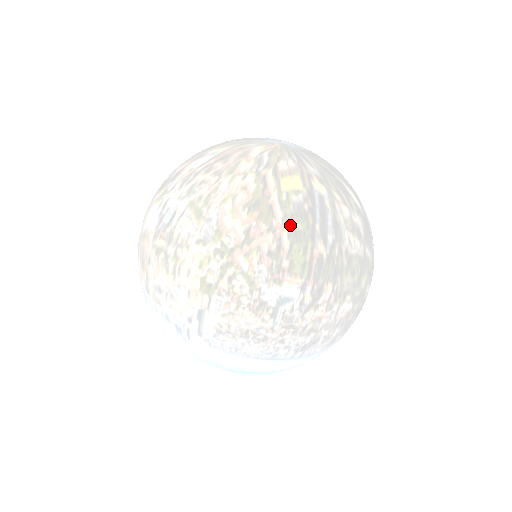
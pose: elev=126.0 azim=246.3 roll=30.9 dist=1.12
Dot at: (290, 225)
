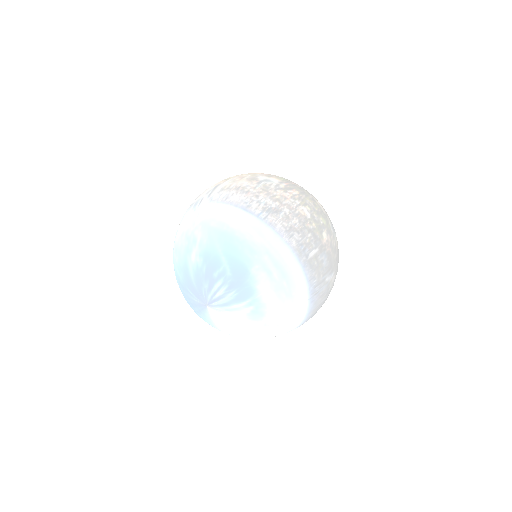
Dot at: occluded
